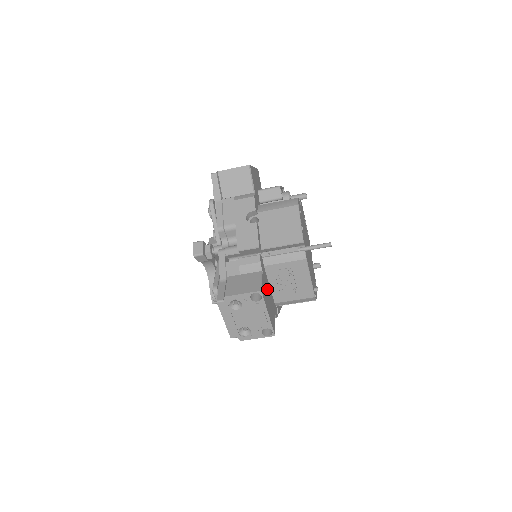
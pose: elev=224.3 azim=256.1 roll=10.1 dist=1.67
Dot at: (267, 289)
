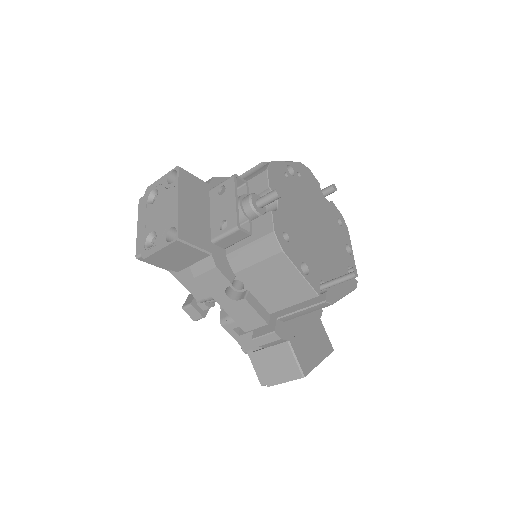
Dot at: (302, 333)
